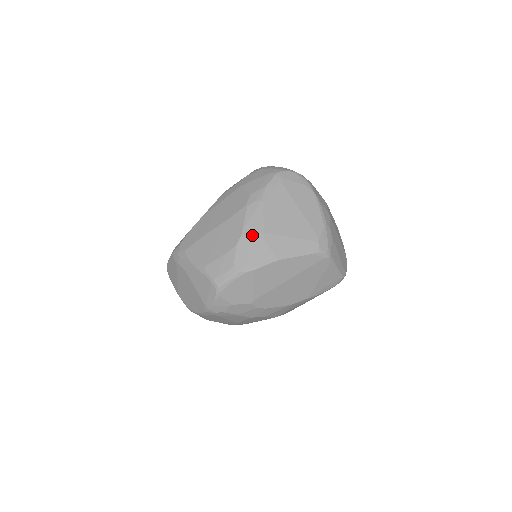
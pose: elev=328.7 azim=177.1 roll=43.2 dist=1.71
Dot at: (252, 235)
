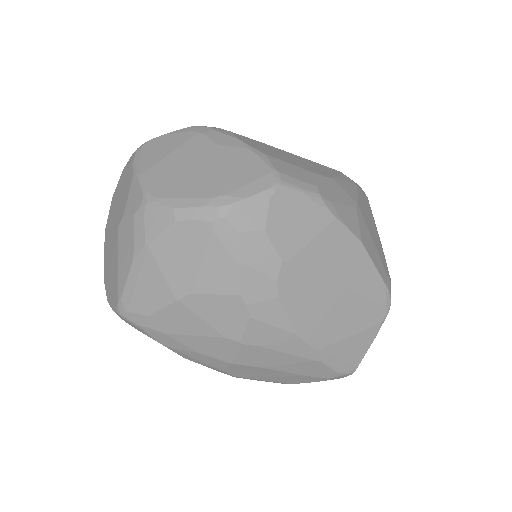
Dot at: (345, 191)
